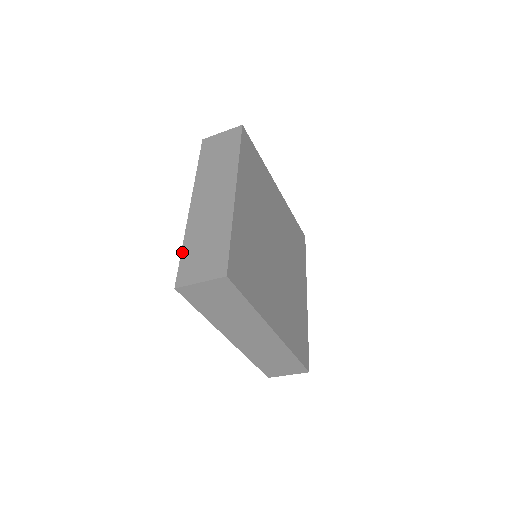
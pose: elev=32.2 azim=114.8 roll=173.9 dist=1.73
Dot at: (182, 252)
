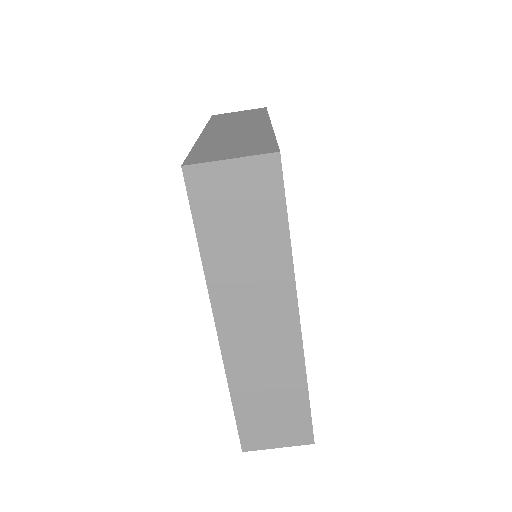
Dot at: (192, 150)
